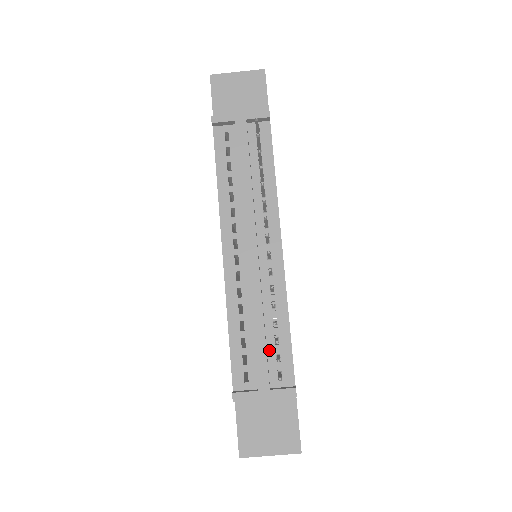
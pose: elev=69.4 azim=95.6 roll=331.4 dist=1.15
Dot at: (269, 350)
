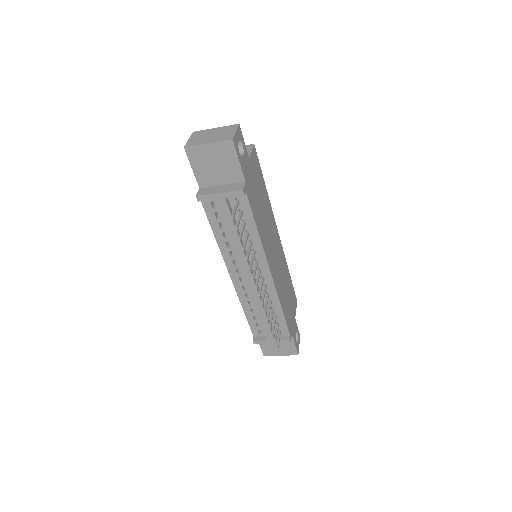
Dot at: occluded
